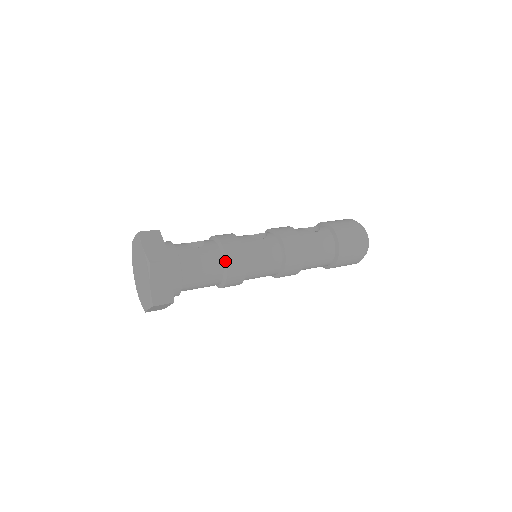
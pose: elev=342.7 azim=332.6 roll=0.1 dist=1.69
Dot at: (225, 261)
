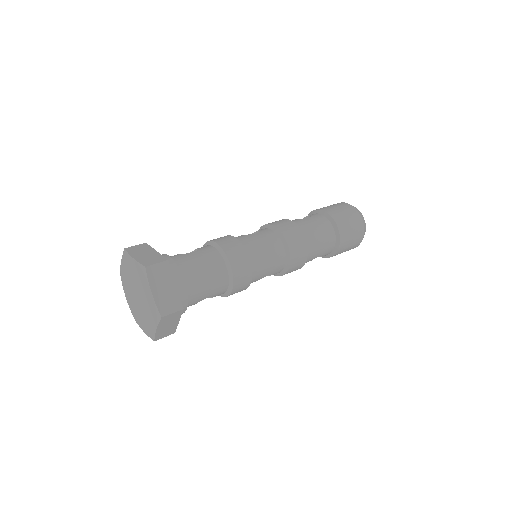
Dot at: (226, 257)
